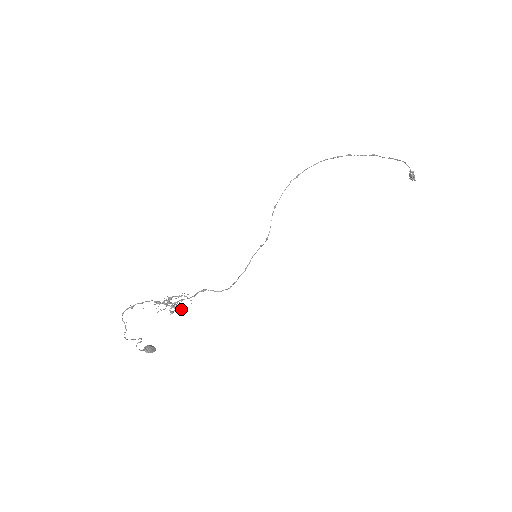
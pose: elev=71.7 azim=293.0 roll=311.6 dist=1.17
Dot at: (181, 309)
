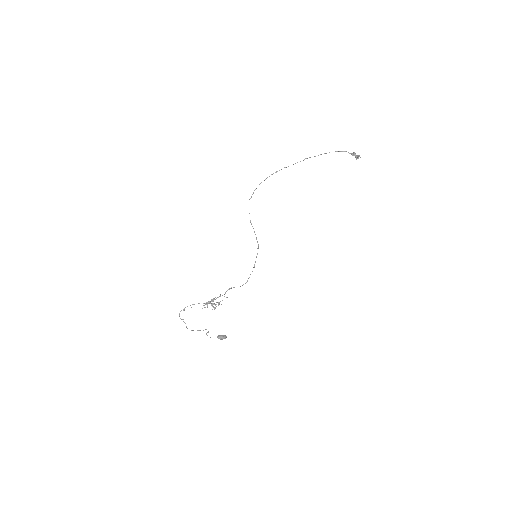
Dot at: (221, 304)
